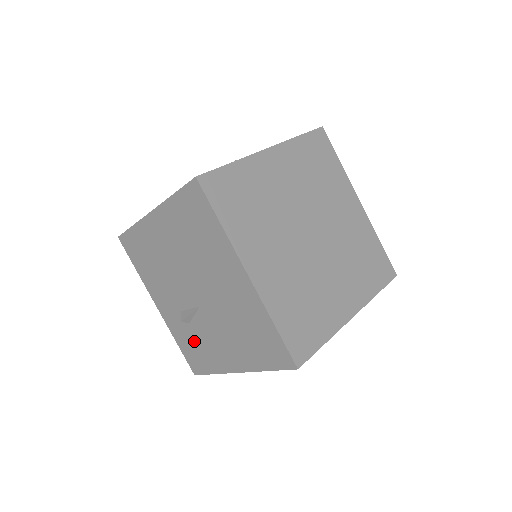
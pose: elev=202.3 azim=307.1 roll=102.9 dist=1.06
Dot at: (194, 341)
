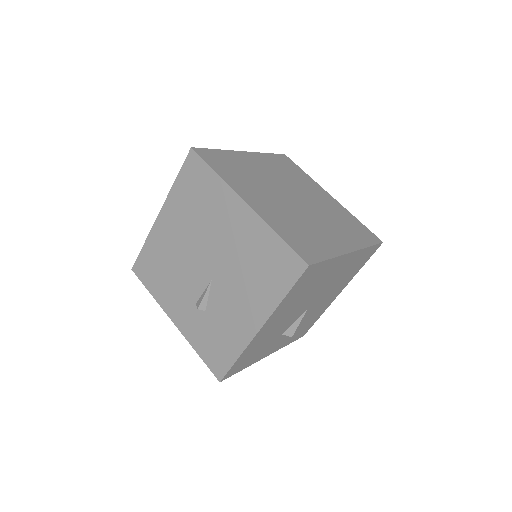
Dot at: (213, 331)
